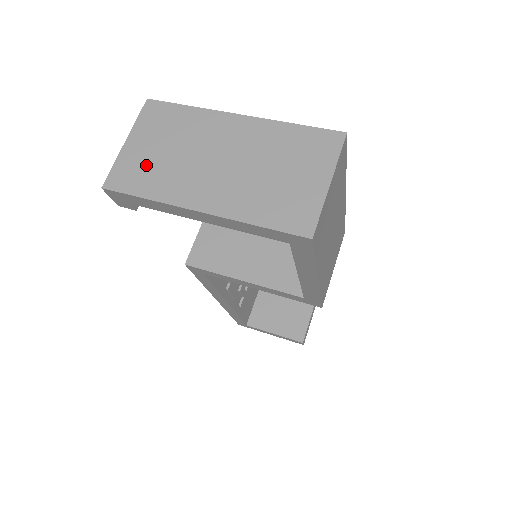
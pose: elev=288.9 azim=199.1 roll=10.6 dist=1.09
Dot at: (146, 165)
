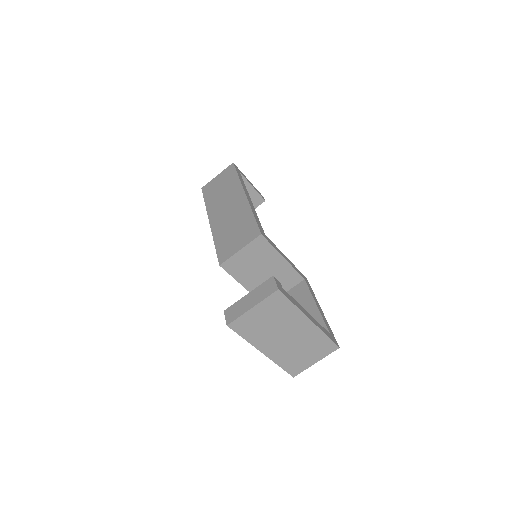
Dot at: (255, 325)
